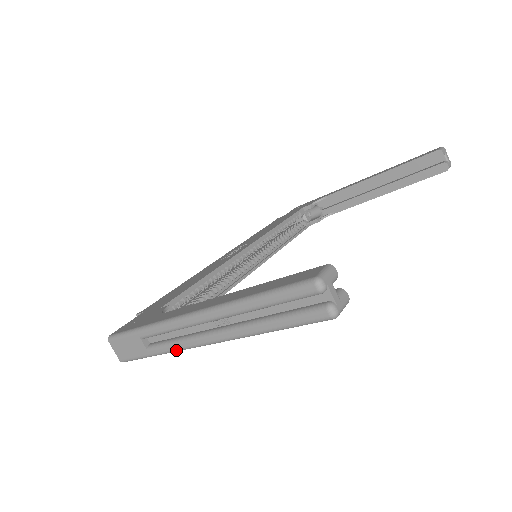
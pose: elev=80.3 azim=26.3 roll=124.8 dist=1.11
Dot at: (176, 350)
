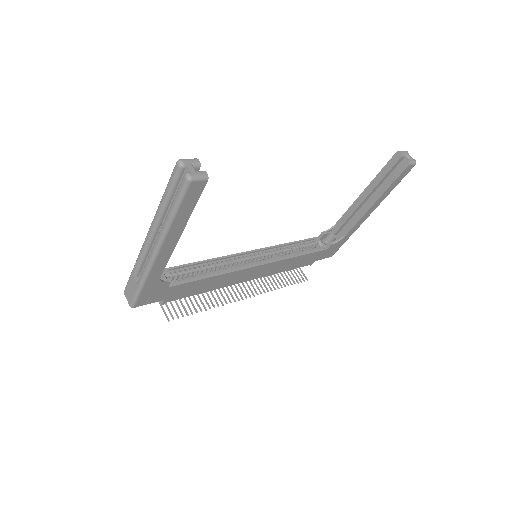
Dot at: (147, 271)
